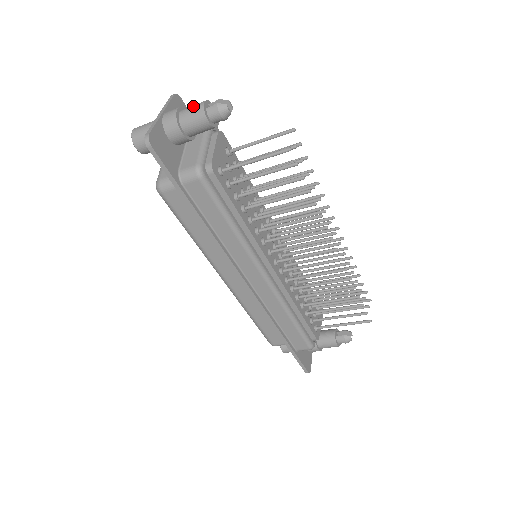
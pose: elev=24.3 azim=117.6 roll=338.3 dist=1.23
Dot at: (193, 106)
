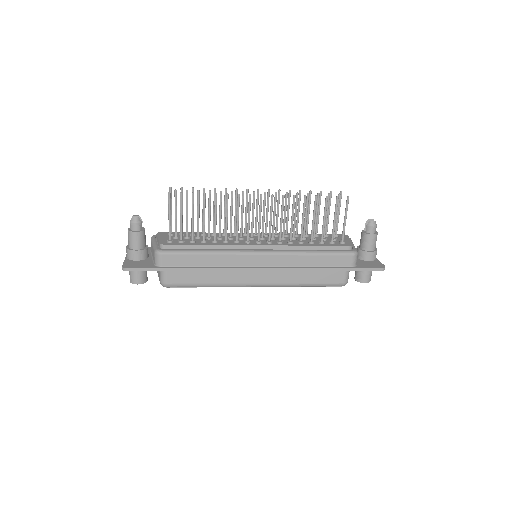
Dot at: (128, 237)
